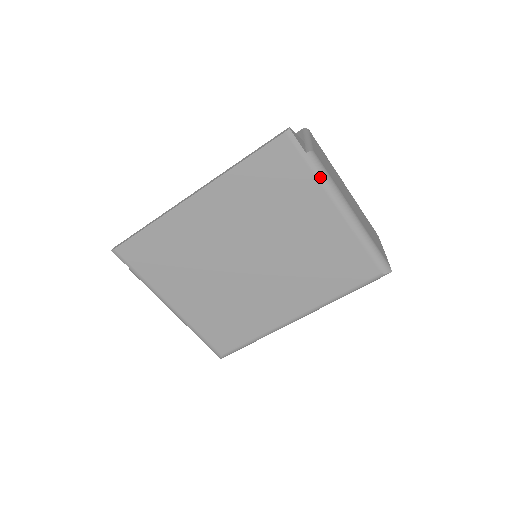
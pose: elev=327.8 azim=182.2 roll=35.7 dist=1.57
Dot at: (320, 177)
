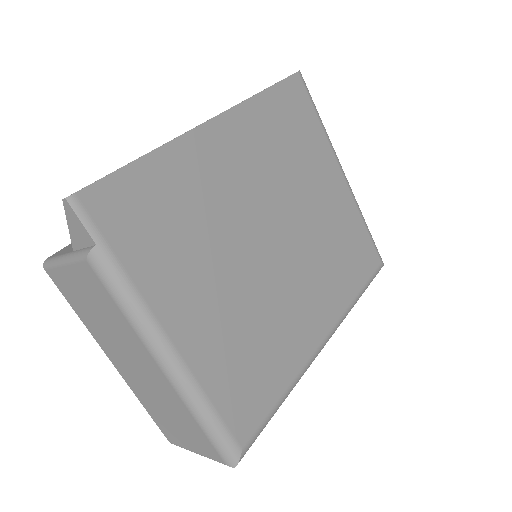
Dot at: (326, 133)
